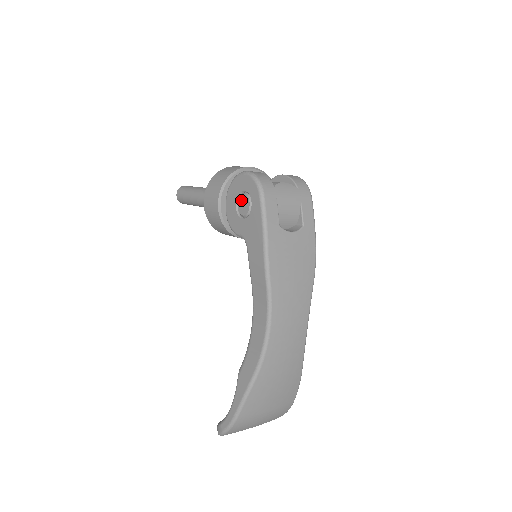
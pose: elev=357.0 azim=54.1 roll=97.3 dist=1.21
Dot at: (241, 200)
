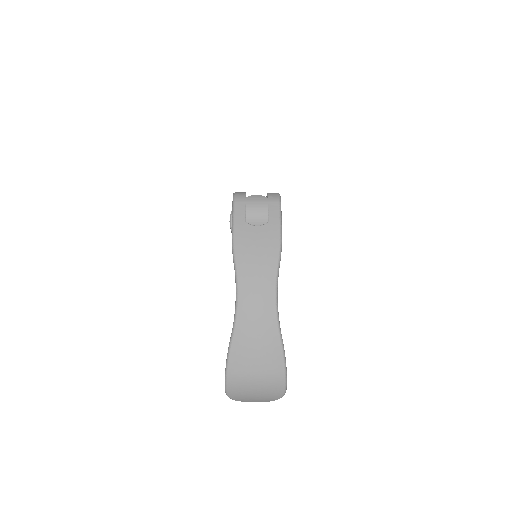
Dot at: occluded
